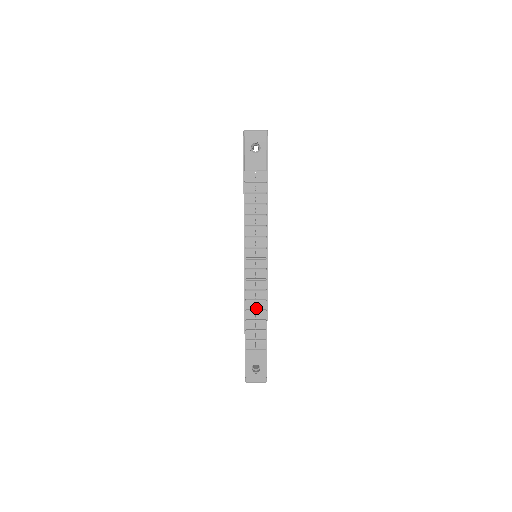
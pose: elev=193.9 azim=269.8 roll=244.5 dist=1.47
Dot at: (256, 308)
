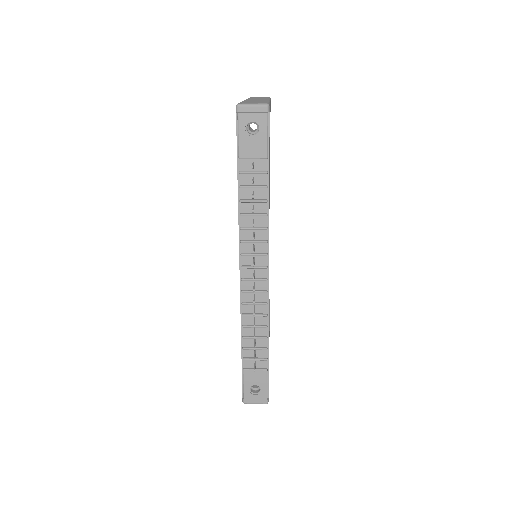
Dot at: (255, 324)
